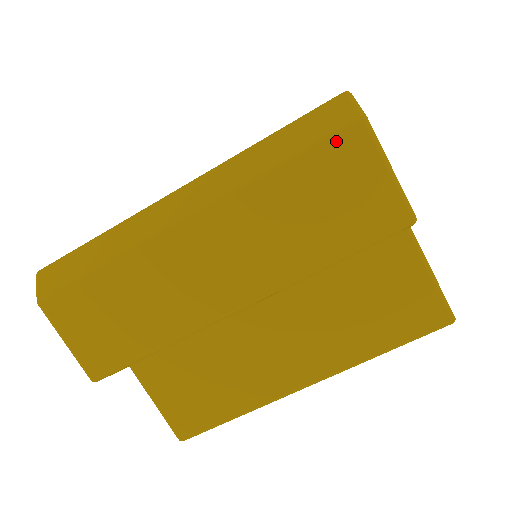
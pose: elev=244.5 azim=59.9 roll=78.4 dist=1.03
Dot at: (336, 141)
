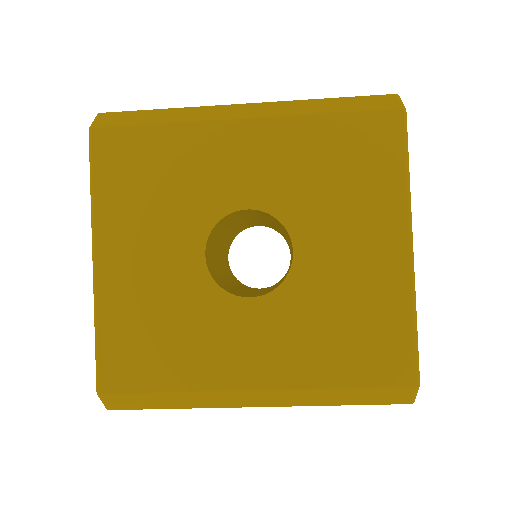
Dot at: (386, 403)
